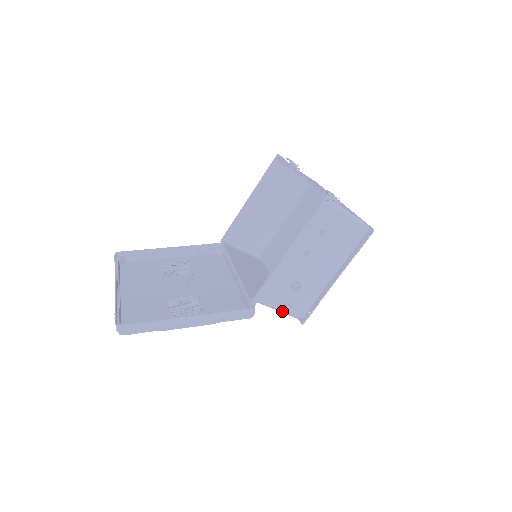
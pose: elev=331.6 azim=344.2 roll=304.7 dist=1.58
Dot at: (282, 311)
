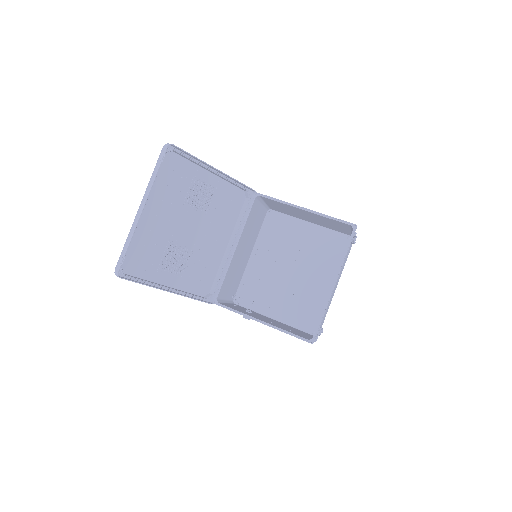
Dot at: (228, 303)
